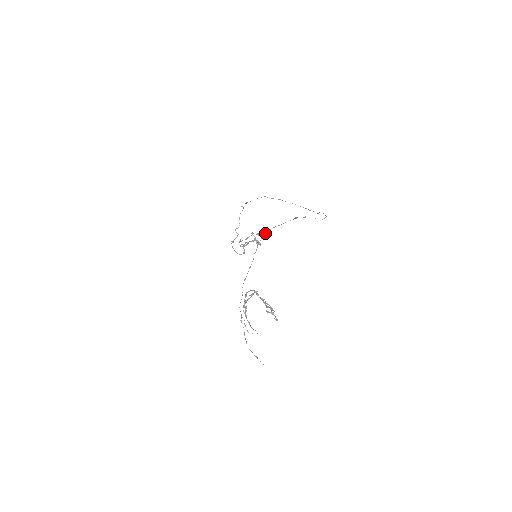
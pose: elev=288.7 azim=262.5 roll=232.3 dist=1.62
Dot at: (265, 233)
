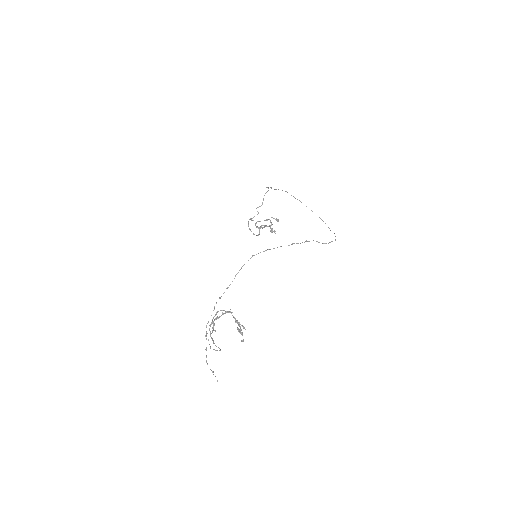
Dot at: (253, 255)
